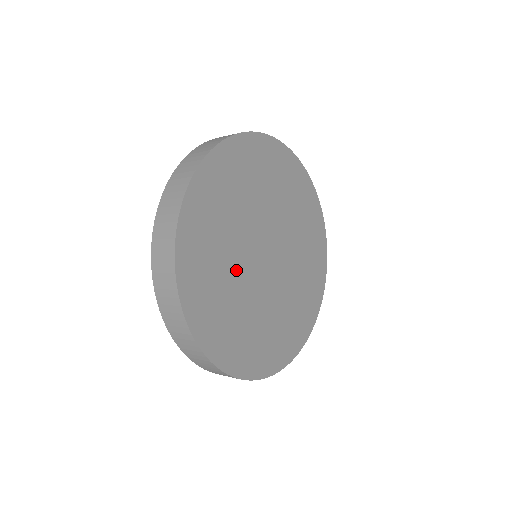
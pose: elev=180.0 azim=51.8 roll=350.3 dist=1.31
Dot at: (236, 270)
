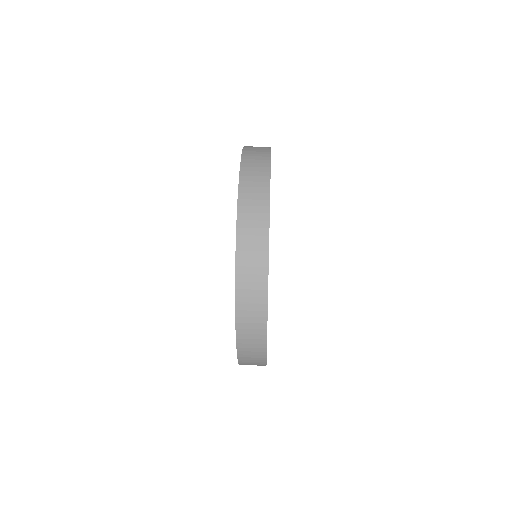
Dot at: occluded
